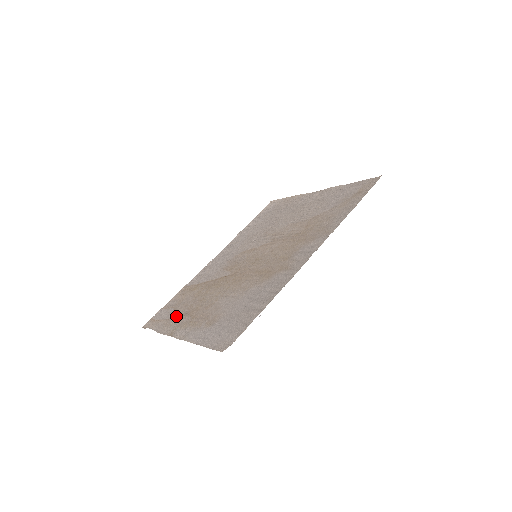
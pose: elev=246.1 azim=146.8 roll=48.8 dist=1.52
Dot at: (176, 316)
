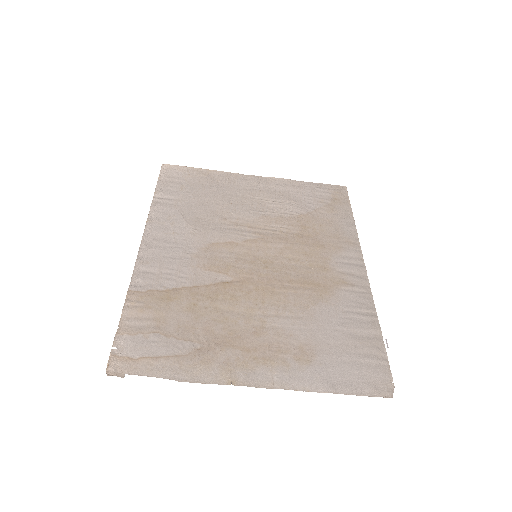
Dot at: (193, 349)
